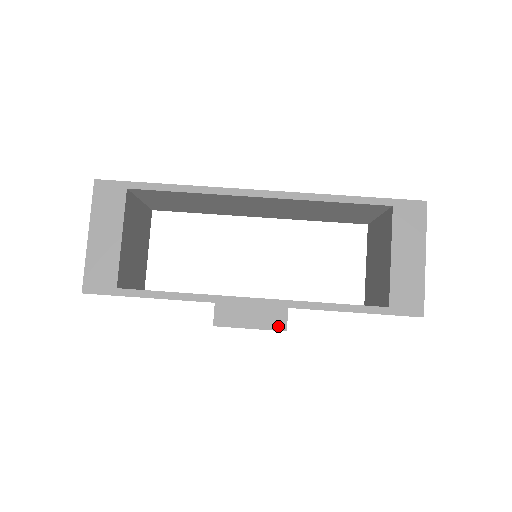
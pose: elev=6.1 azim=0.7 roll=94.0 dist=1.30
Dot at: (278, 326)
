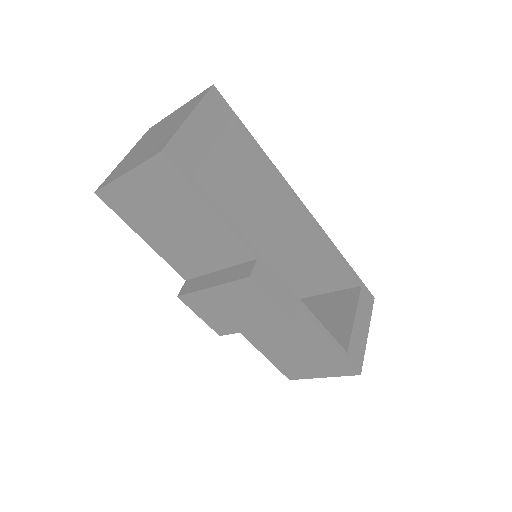
Dot at: (289, 314)
